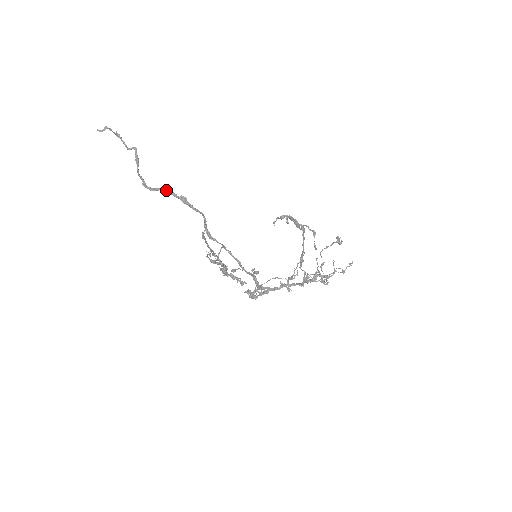
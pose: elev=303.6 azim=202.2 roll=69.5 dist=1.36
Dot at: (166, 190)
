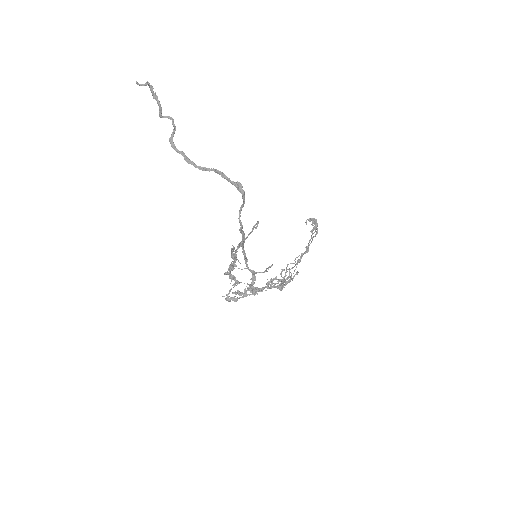
Dot at: (220, 172)
